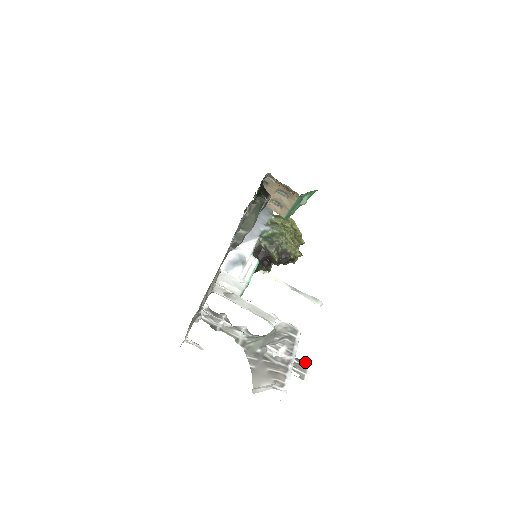
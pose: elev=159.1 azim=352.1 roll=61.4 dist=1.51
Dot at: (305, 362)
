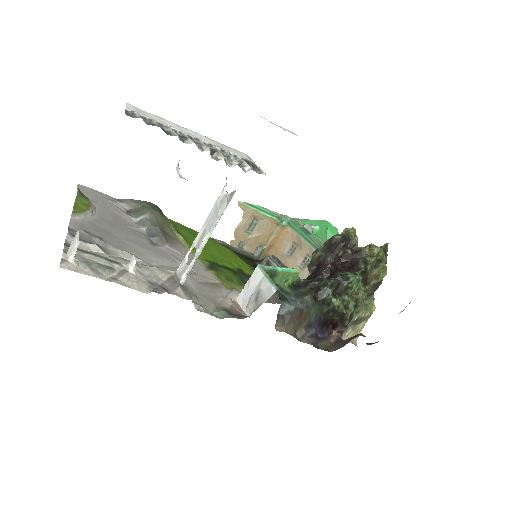
Dot at: occluded
